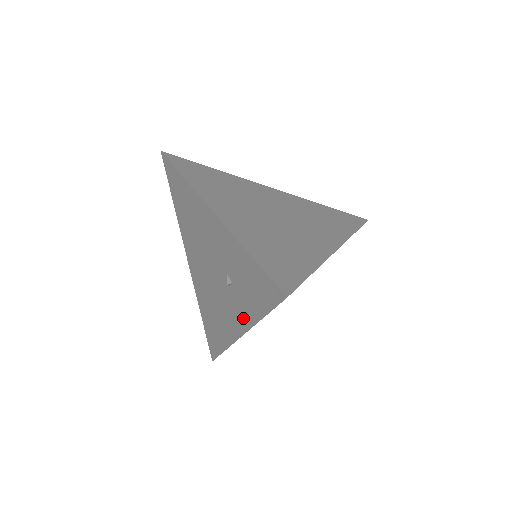
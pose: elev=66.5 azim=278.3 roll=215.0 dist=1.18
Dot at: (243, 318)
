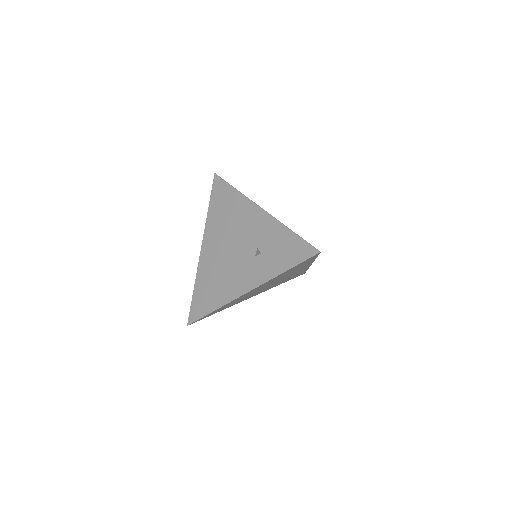
Dot at: (262, 276)
